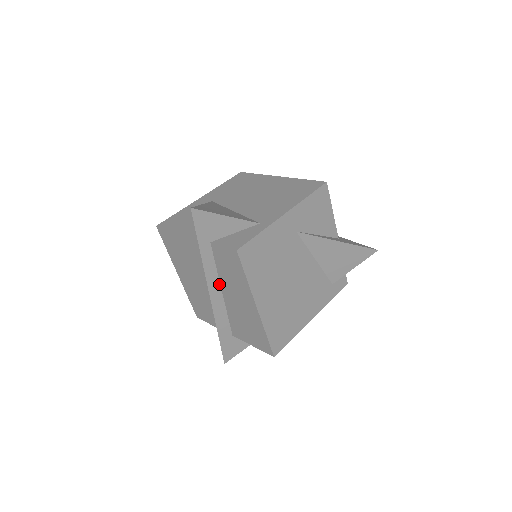
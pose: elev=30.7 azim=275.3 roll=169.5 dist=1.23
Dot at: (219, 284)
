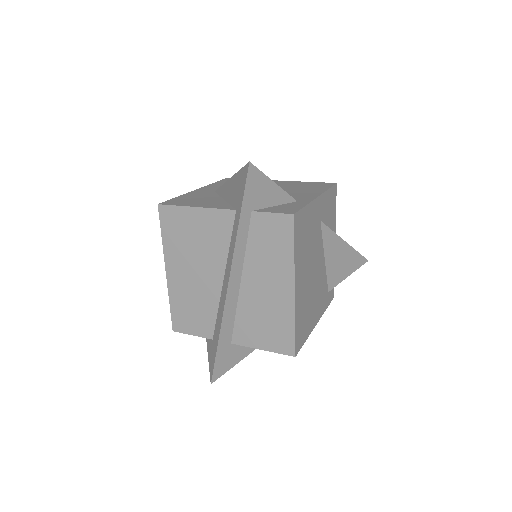
Dot at: (241, 268)
